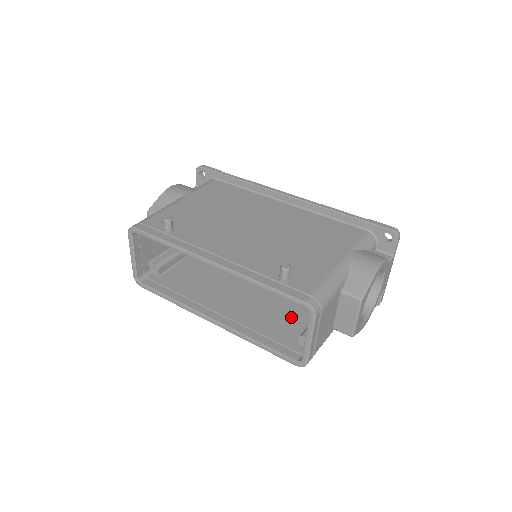
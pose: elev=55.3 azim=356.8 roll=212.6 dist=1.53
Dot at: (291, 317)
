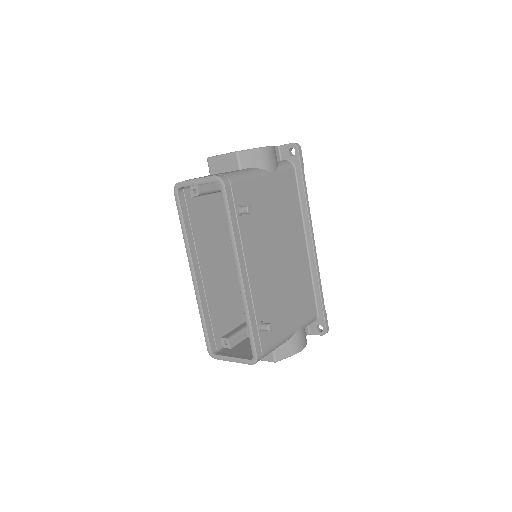
Dot at: (231, 312)
